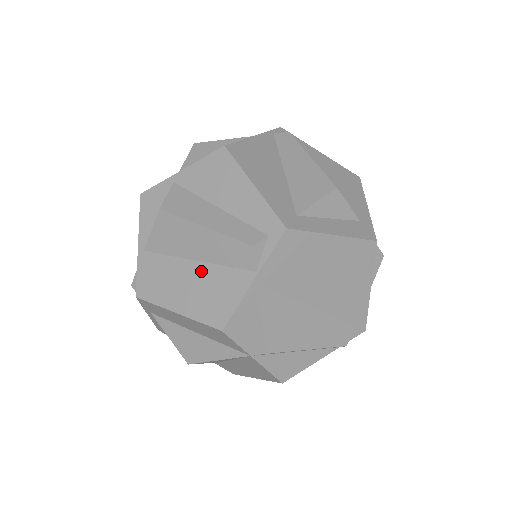
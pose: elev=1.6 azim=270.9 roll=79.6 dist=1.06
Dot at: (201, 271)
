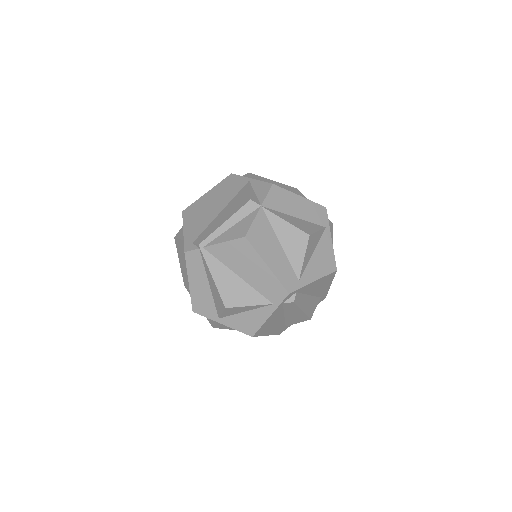
Dot at: occluded
